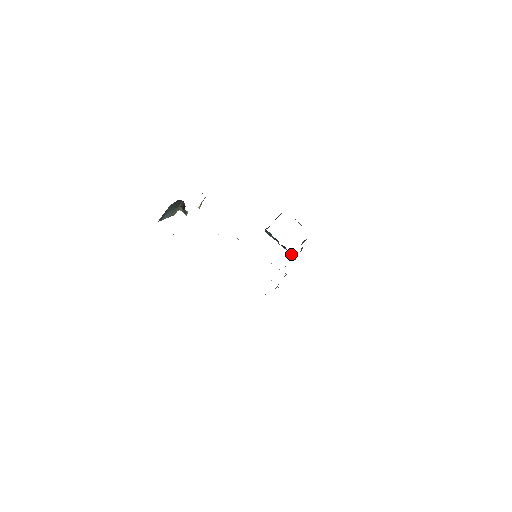
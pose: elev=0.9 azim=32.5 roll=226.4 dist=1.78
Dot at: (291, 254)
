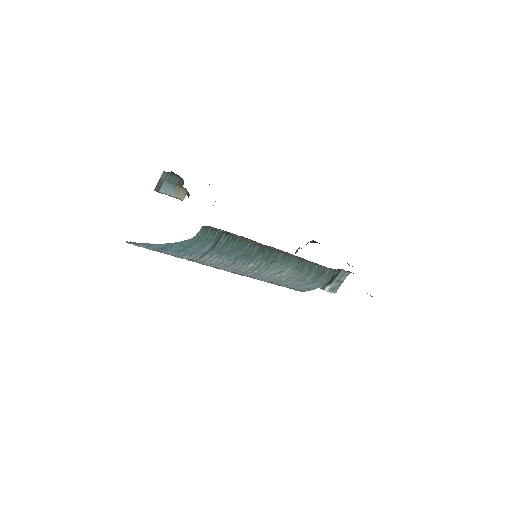
Dot at: (324, 288)
